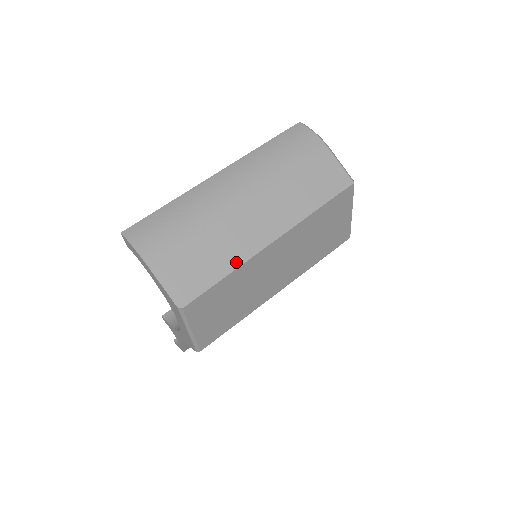
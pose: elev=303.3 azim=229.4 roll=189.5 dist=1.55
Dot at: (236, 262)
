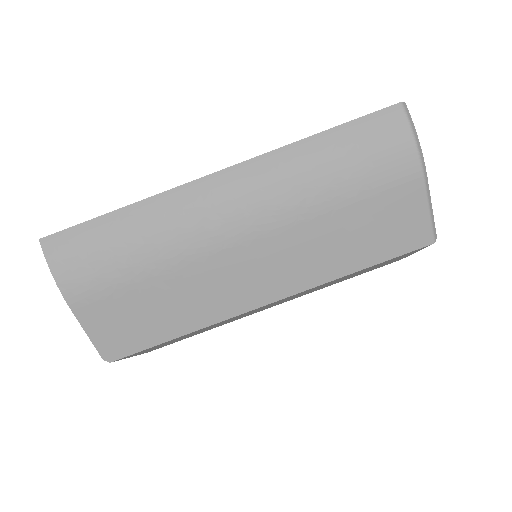
Dot at: (200, 322)
